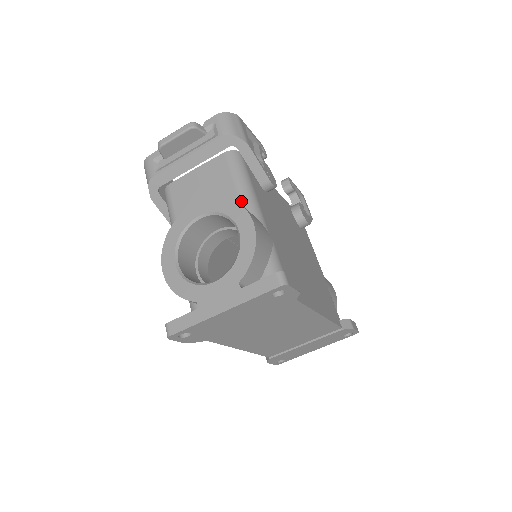
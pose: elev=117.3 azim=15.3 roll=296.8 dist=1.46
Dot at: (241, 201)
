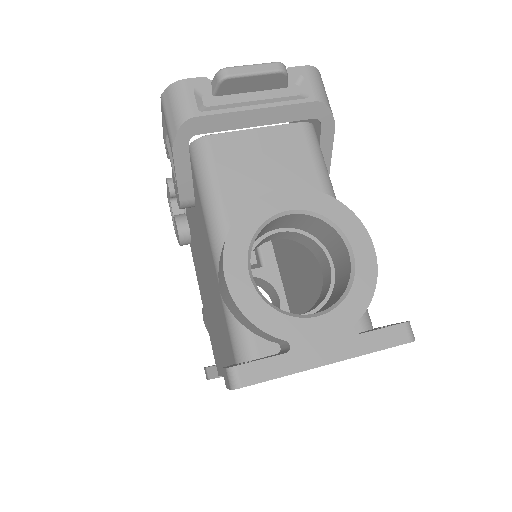
Dot at: occluded
